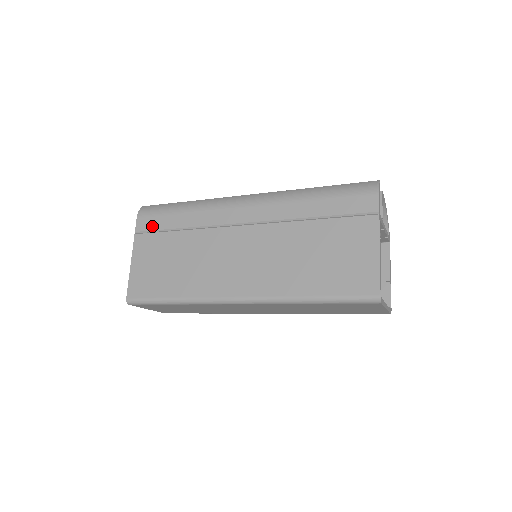
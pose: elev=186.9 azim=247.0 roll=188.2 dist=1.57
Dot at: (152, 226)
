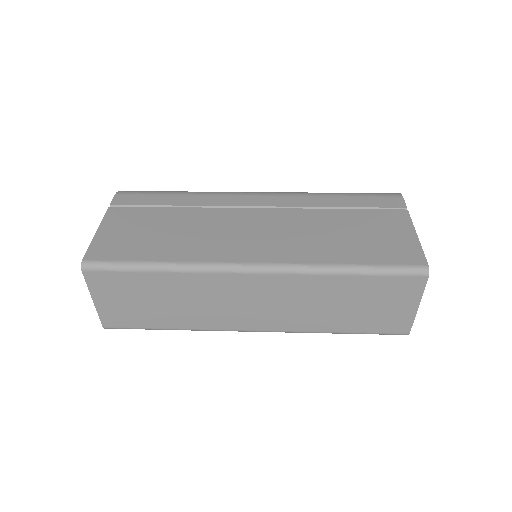
Dot at: (136, 202)
